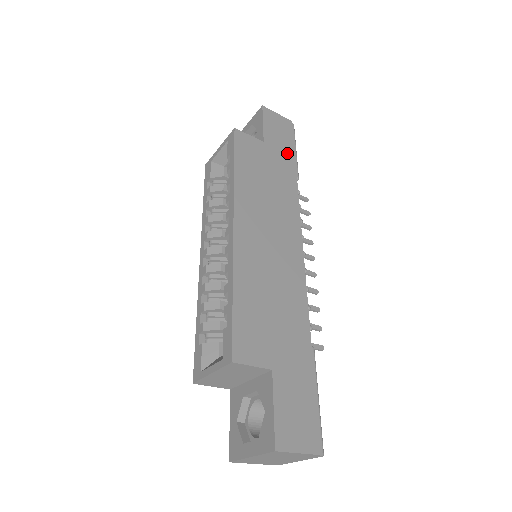
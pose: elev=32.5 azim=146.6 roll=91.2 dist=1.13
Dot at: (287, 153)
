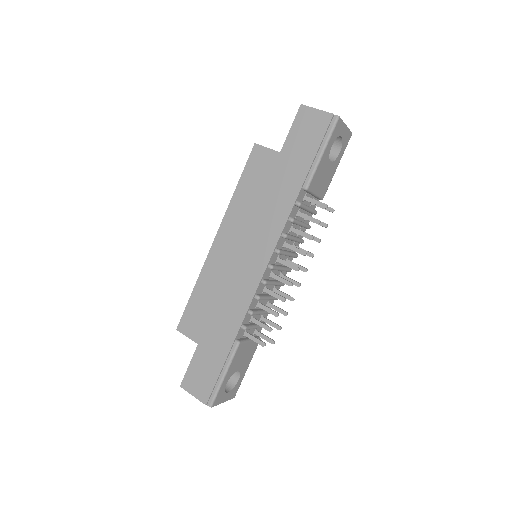
Dot at: (303, 160)
